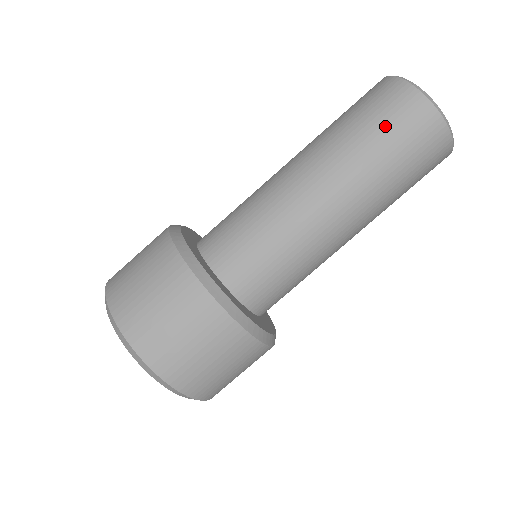
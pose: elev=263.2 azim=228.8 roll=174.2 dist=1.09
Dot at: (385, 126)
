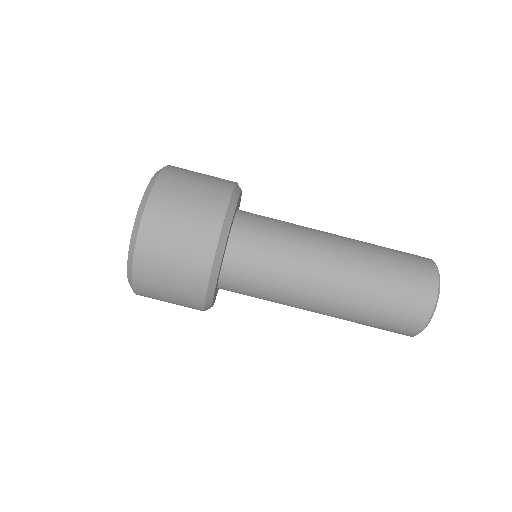
Dot at: (399, 297)
